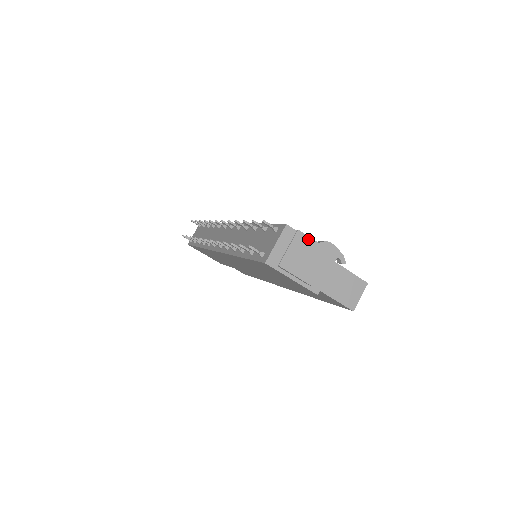
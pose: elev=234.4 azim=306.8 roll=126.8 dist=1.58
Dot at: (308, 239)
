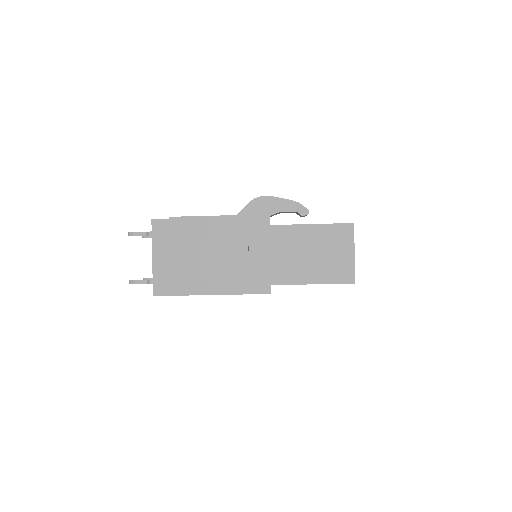
Dot at: (194, 221)
